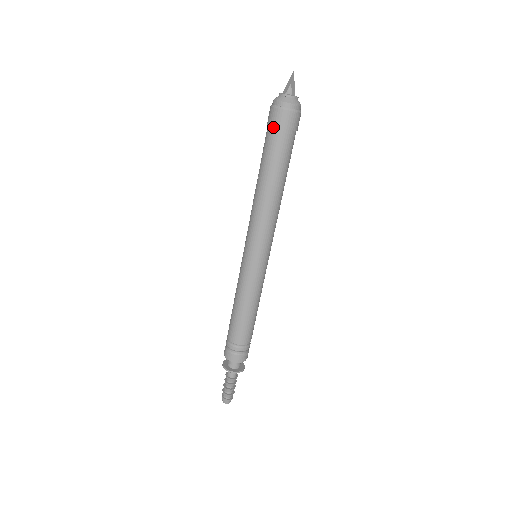
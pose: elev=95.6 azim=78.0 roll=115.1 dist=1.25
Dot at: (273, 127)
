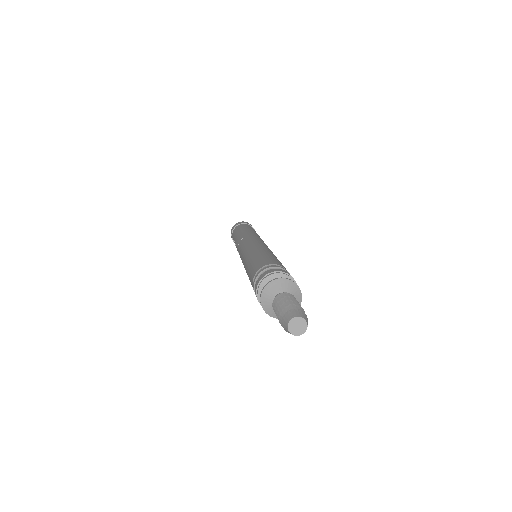
Dot at: (236, 226)
